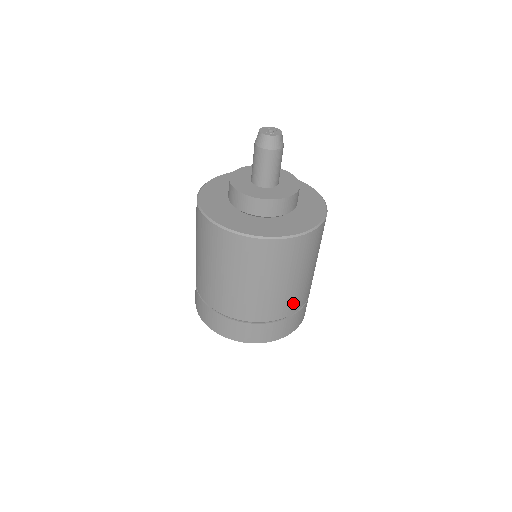
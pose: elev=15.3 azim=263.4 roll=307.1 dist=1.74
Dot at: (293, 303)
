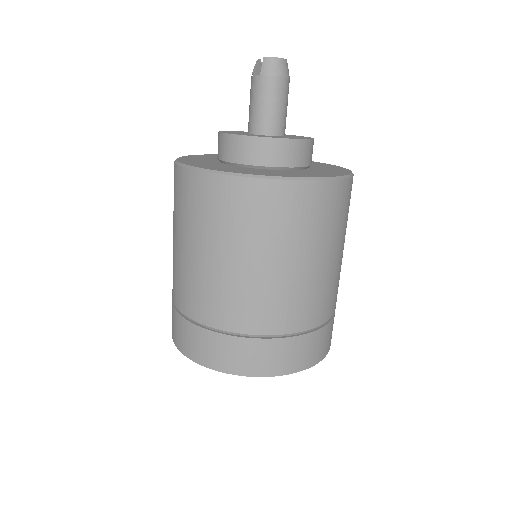
Dot at: occluded
